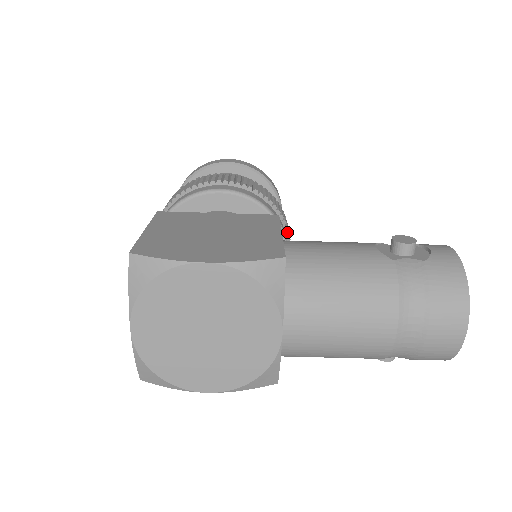
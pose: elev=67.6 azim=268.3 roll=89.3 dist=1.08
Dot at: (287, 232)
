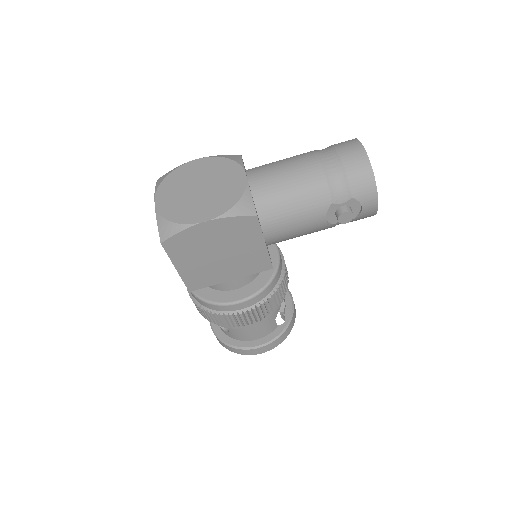
Dot at: occluded
